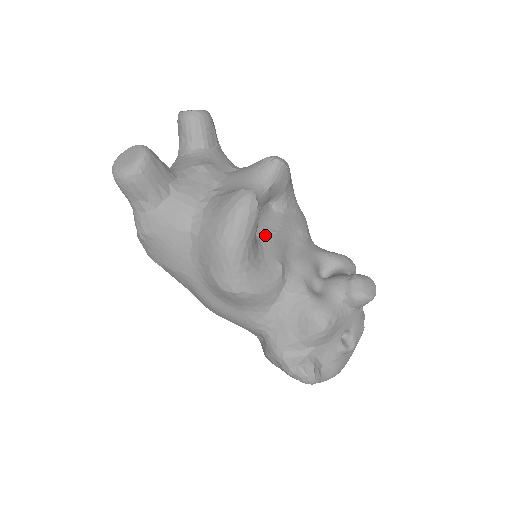
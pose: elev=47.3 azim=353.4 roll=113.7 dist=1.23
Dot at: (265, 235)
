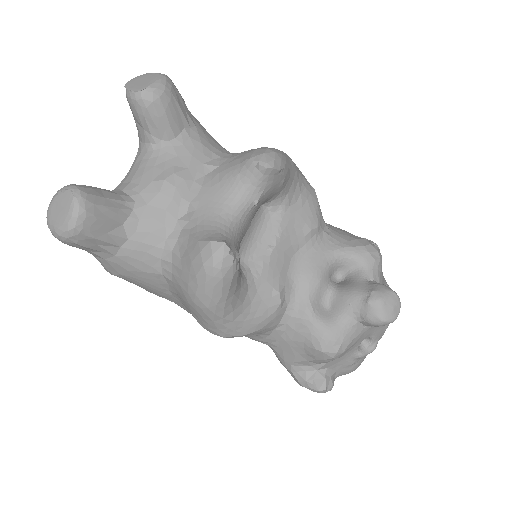
Dot at: (258, 257)
